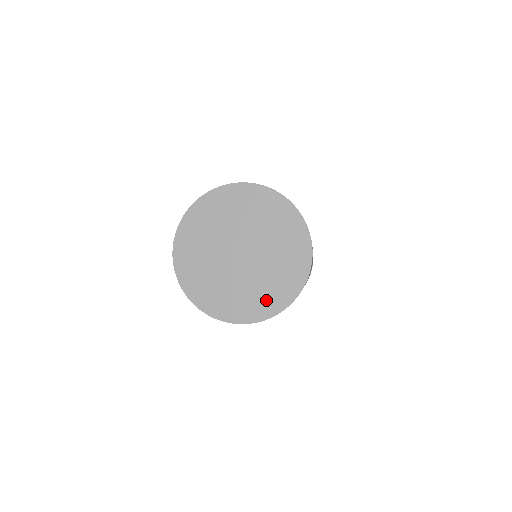
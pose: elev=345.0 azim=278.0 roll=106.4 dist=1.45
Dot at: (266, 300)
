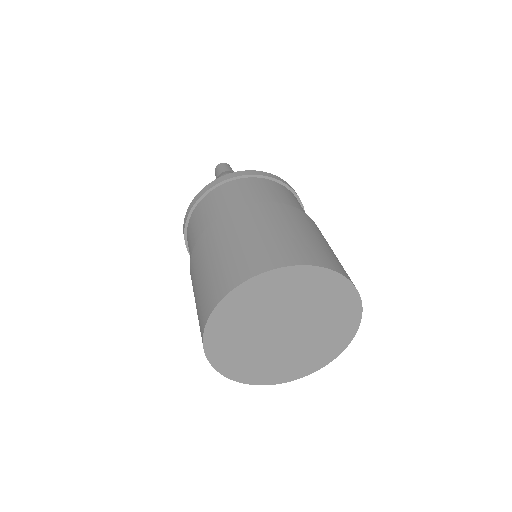
Dot at: (316, 358)
